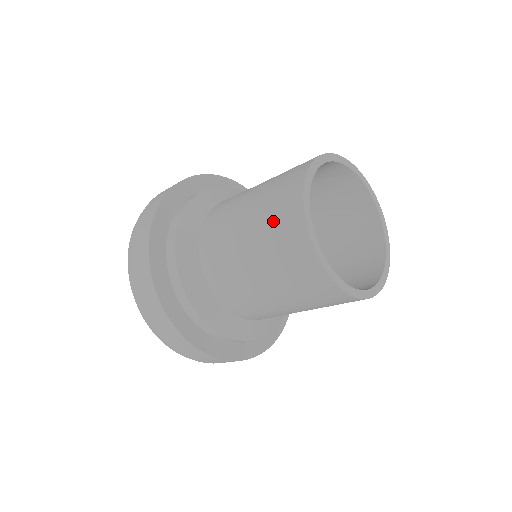
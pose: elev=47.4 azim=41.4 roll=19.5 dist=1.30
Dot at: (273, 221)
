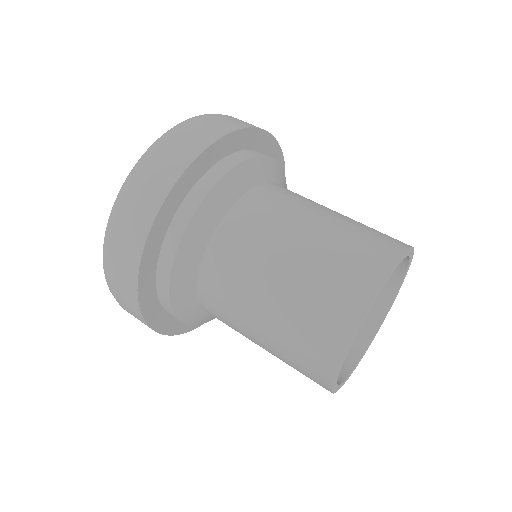
Dot at: (309, 320)
